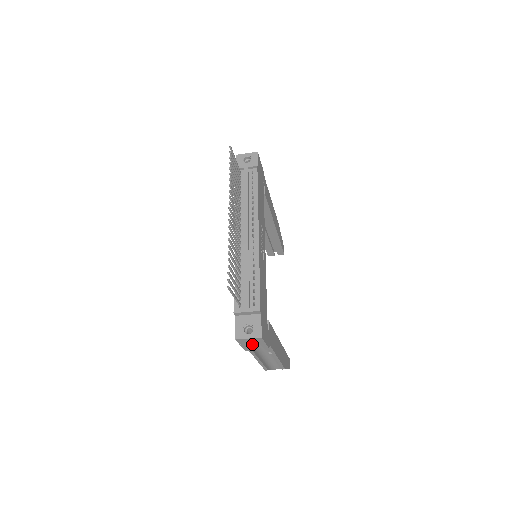
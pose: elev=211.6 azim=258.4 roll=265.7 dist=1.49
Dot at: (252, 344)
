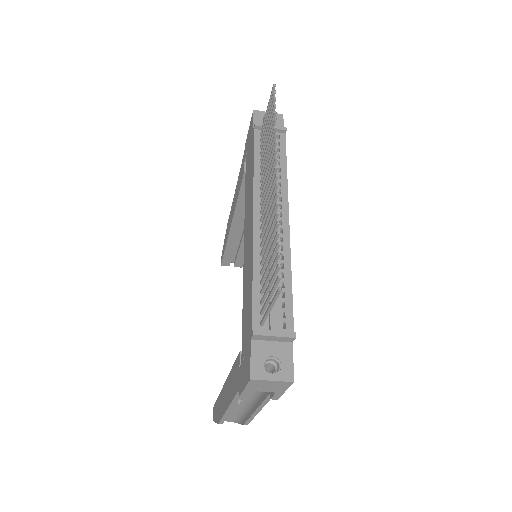
Dot at: (264, 389)
